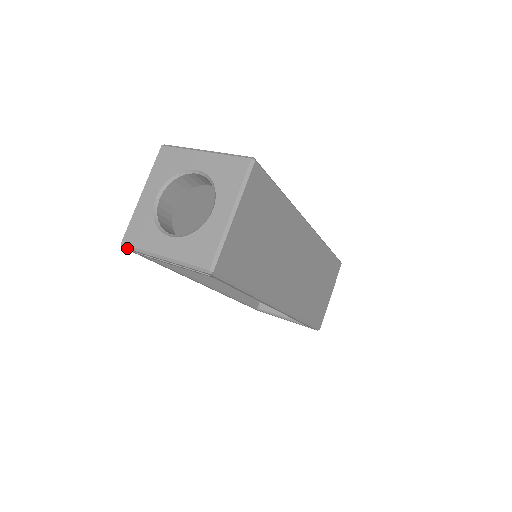
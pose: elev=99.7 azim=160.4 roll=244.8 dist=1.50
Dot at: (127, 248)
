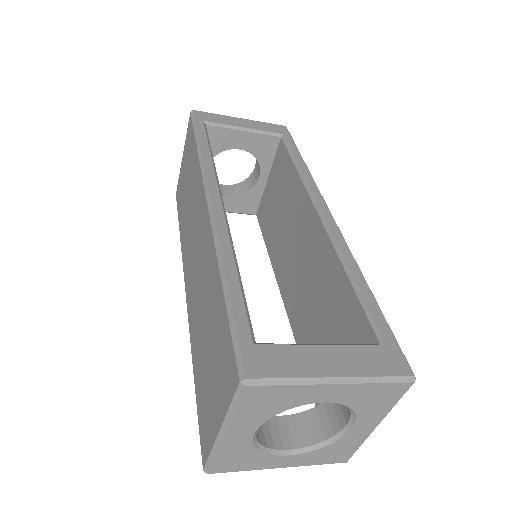
Dot at: (217, 471)
